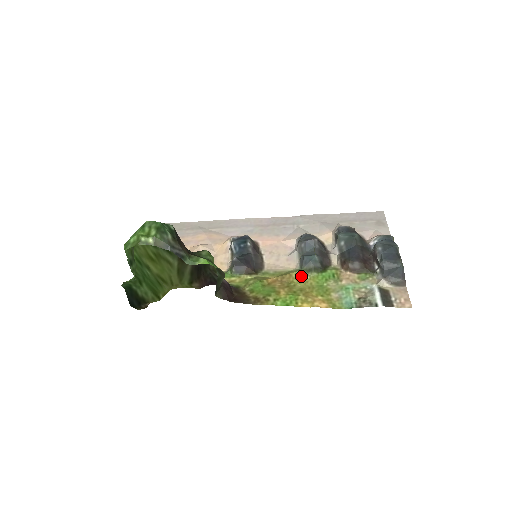
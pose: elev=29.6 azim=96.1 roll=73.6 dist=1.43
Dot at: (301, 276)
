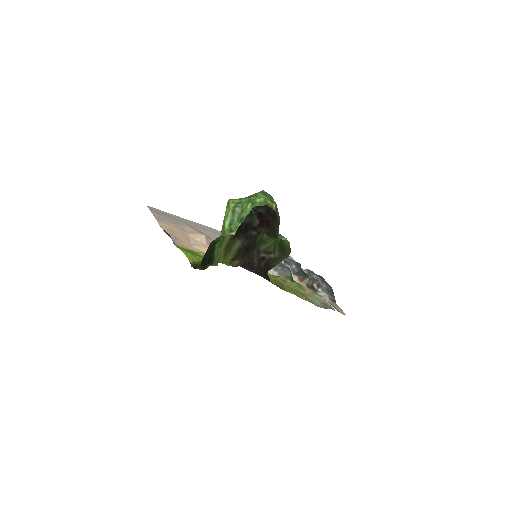
Dot at: (284, 280)
